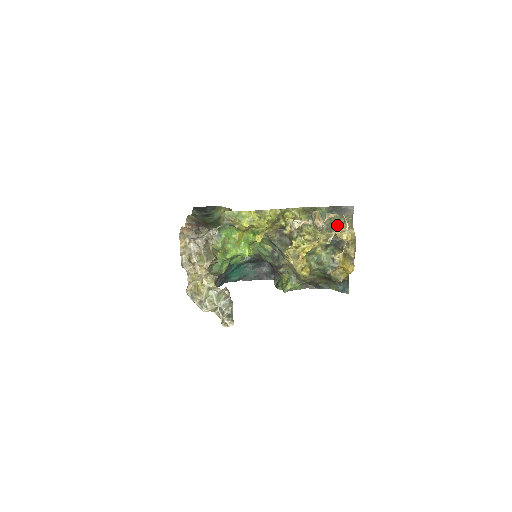
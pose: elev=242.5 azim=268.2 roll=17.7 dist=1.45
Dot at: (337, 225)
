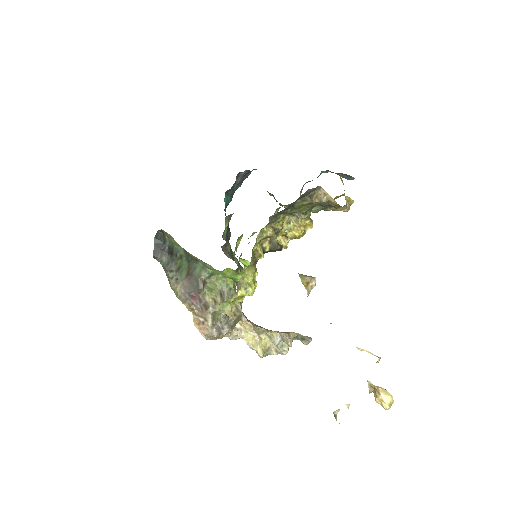
Dot at: (307, 207)
